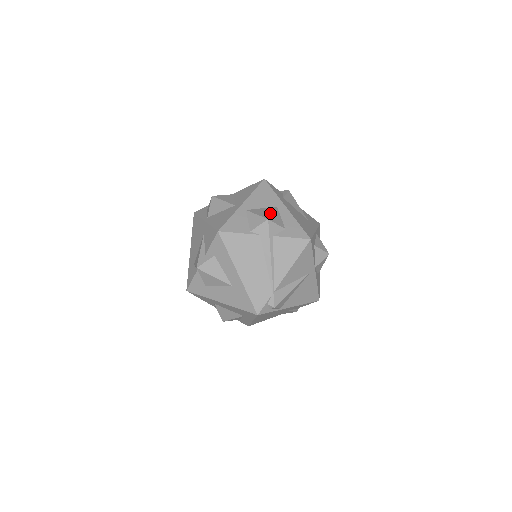
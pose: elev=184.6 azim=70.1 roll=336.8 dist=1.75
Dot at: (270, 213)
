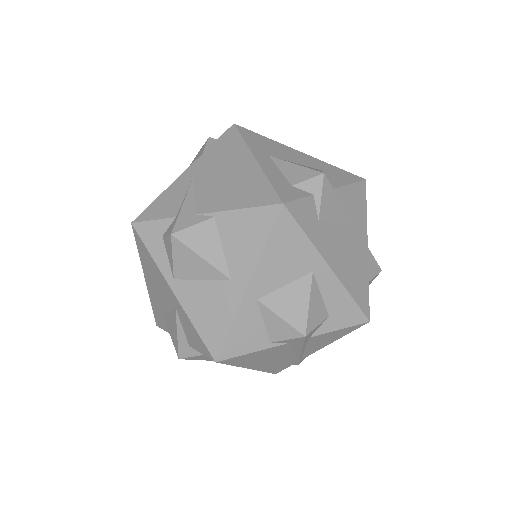
Dot at: (305, 308)
